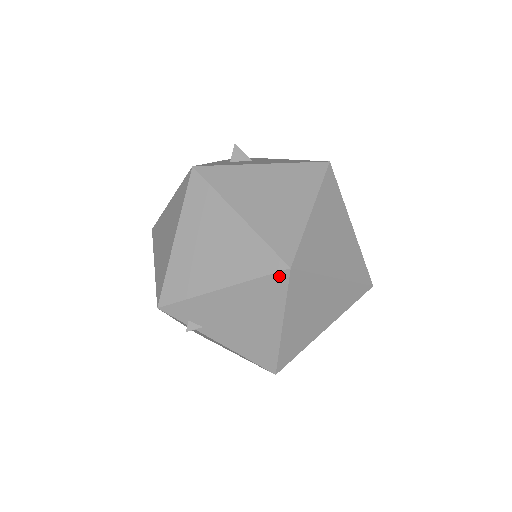
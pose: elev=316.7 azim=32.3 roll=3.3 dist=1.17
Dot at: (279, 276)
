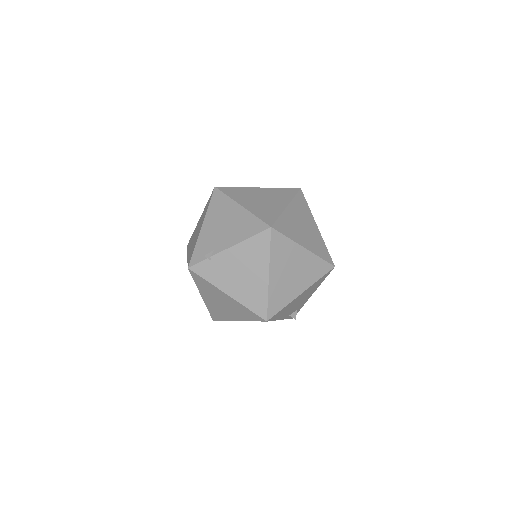
Dot at: (215, 194)
